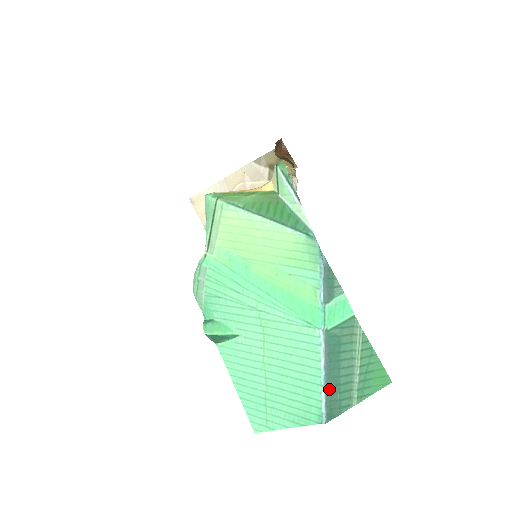
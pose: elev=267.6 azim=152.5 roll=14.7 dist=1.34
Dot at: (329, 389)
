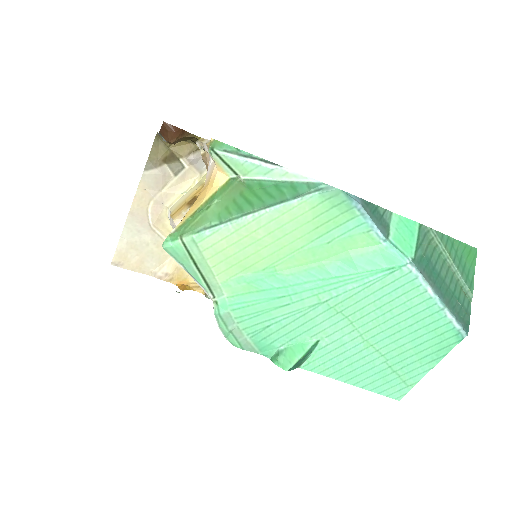
Dot at: (450, 306)
